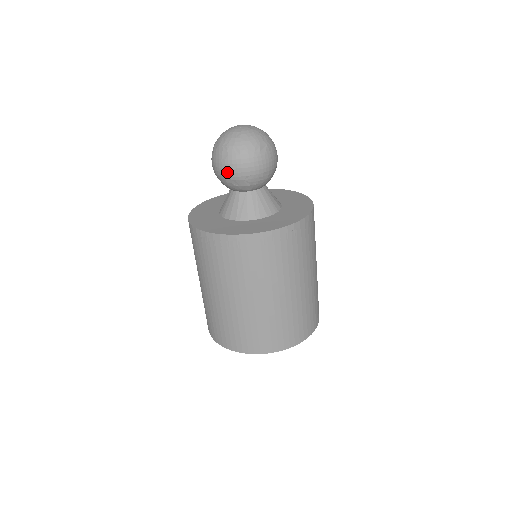
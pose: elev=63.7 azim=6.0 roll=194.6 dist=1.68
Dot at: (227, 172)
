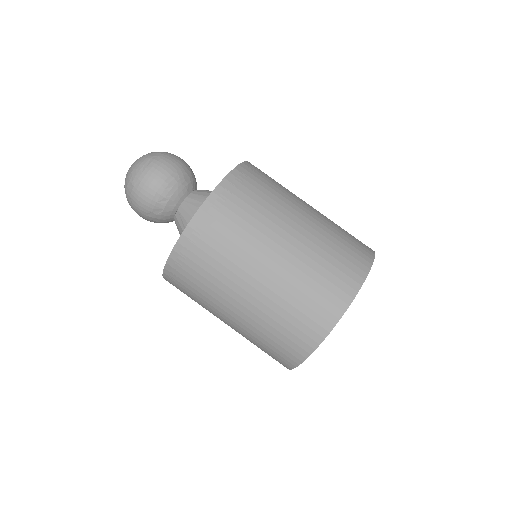
Dot at: (142, 210)
